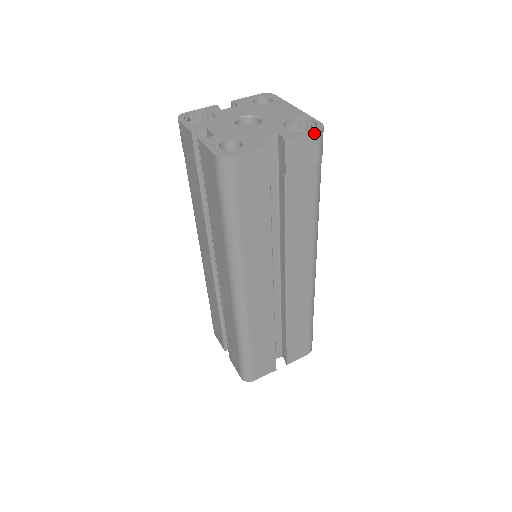
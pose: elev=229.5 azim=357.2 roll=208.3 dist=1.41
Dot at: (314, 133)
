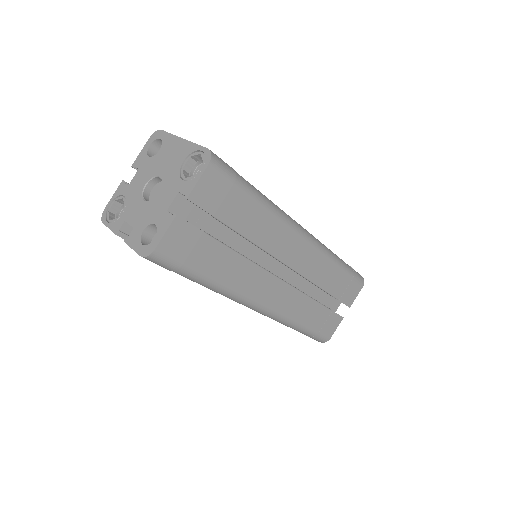
Dot at: (206, 169)
